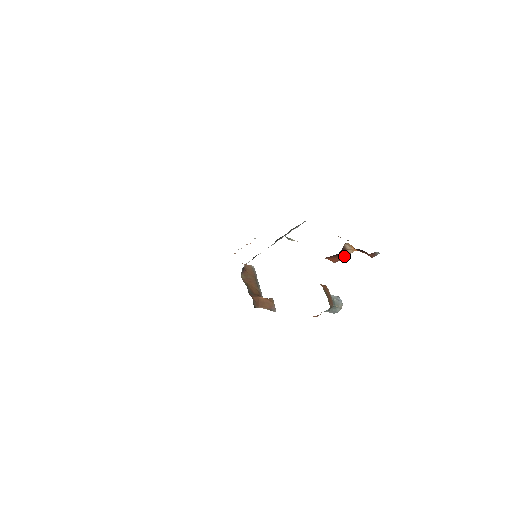
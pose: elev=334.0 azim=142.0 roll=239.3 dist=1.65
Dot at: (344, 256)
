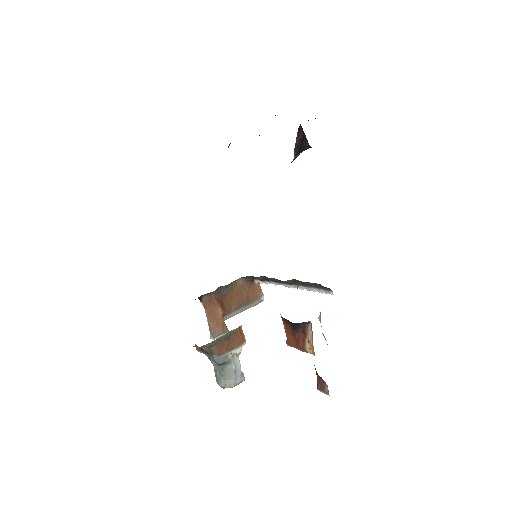
Dot at: (299, 344)
